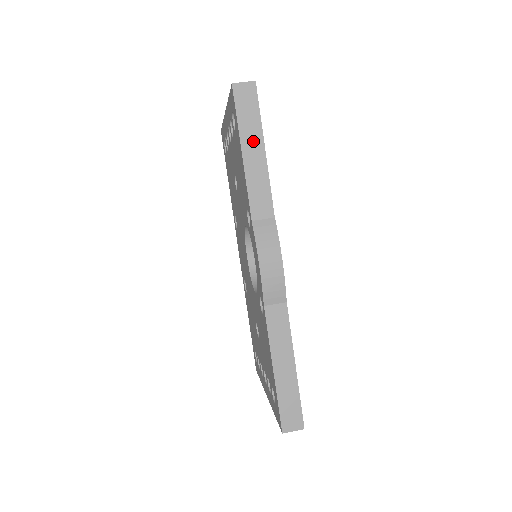
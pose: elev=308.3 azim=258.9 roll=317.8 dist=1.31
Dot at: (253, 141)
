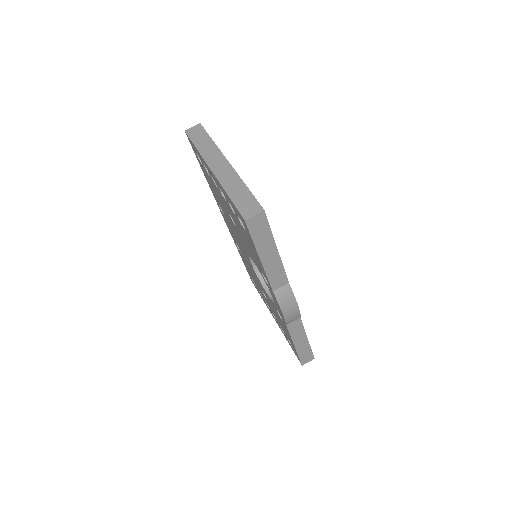
Dot at: (268, 249)
